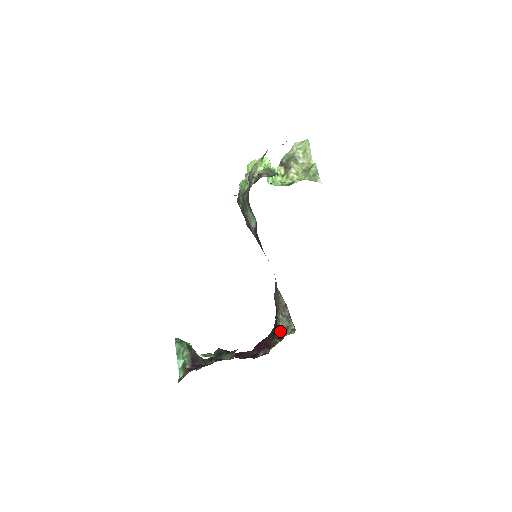
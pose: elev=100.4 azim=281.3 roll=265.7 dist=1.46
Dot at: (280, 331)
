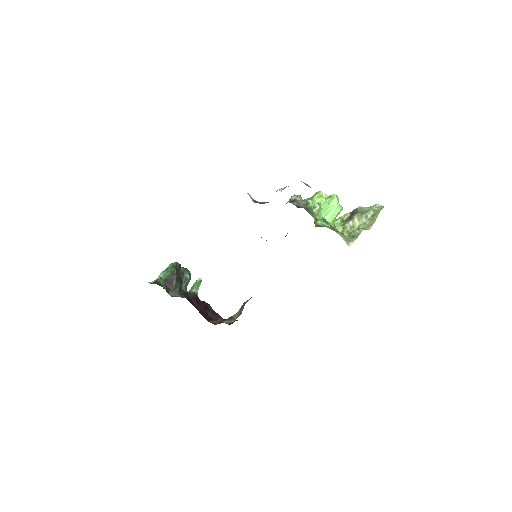
Dot at: (229, 317)
